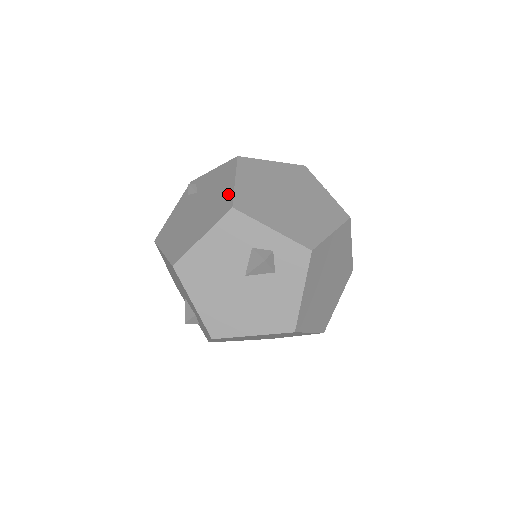
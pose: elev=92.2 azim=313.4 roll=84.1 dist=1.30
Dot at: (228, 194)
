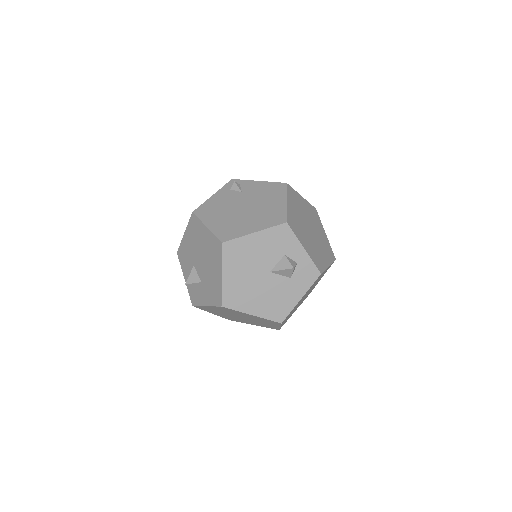
Dot at: (281, 210)
